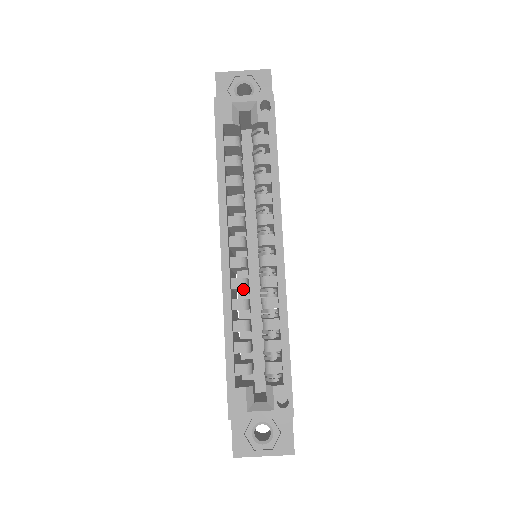
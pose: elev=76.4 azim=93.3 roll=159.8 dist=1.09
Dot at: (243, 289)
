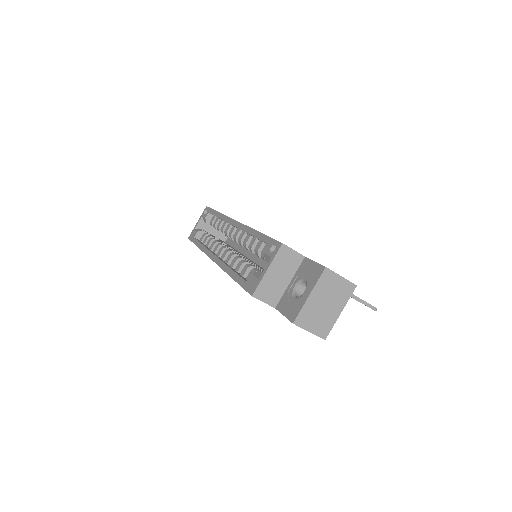
Dot at: occluded
